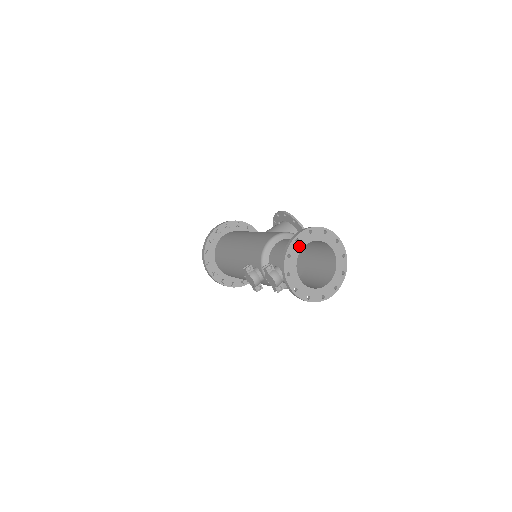
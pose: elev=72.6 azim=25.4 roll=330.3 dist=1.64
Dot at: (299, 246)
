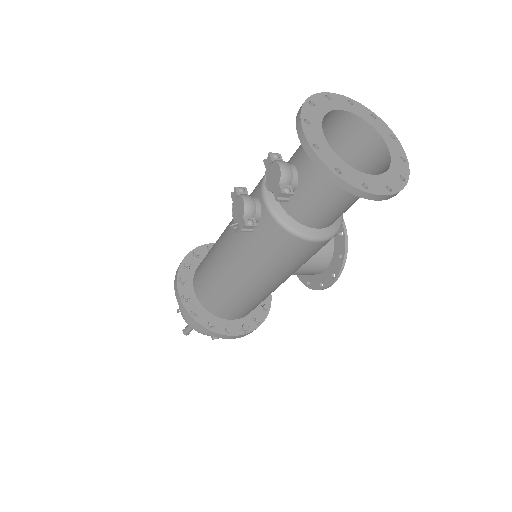
Dot at: (330, 105)
